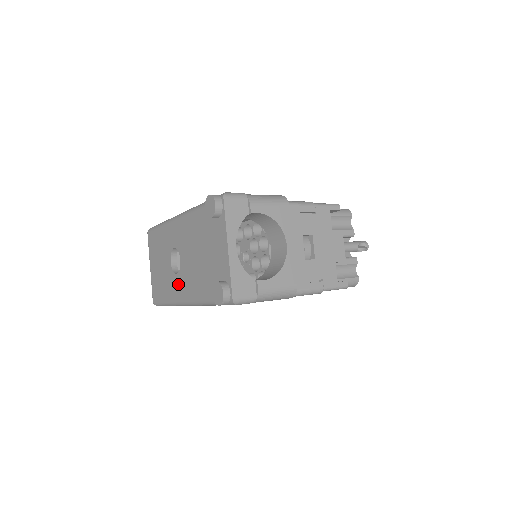
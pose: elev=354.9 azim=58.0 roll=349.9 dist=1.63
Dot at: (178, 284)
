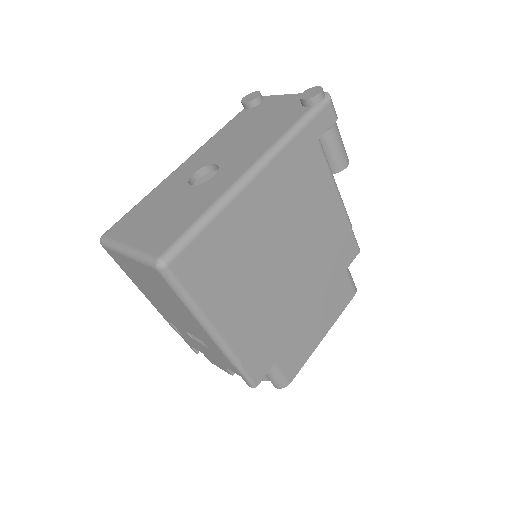
Dot at: (225, 174)
